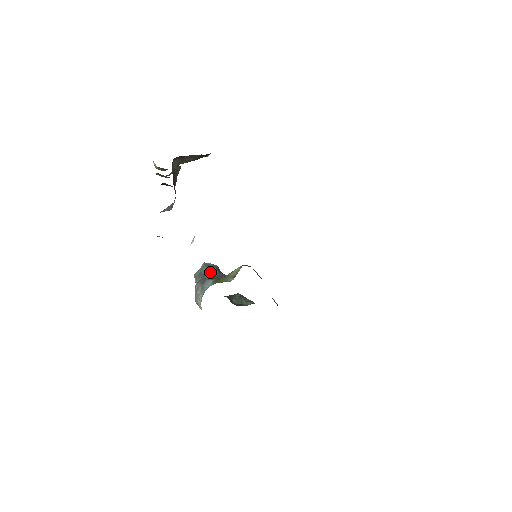
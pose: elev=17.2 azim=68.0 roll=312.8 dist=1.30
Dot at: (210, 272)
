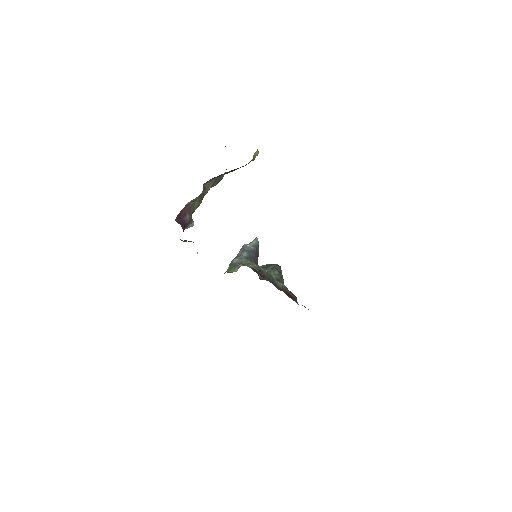
Dot at: (240, 255)
